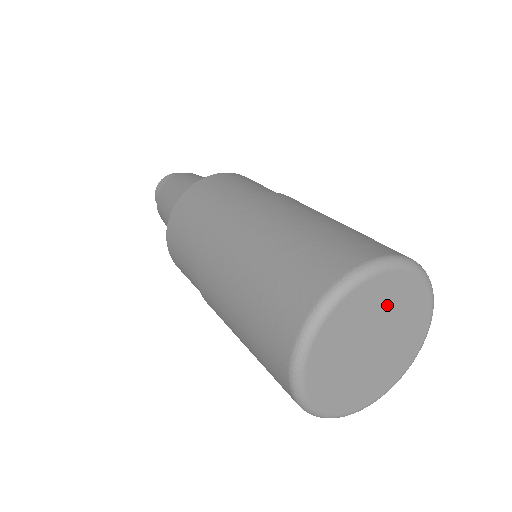
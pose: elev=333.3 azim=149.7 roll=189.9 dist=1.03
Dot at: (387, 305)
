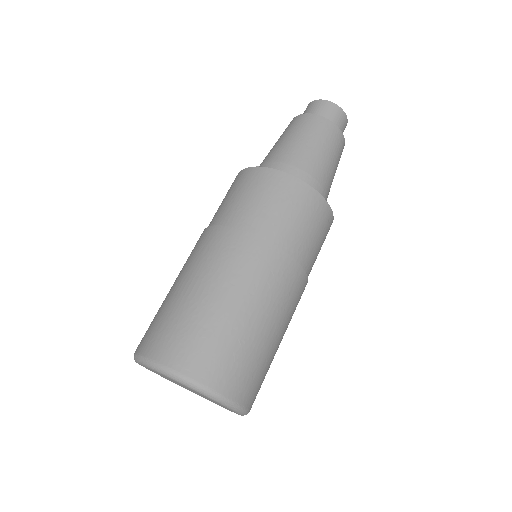
Dot at: (174, 381)
